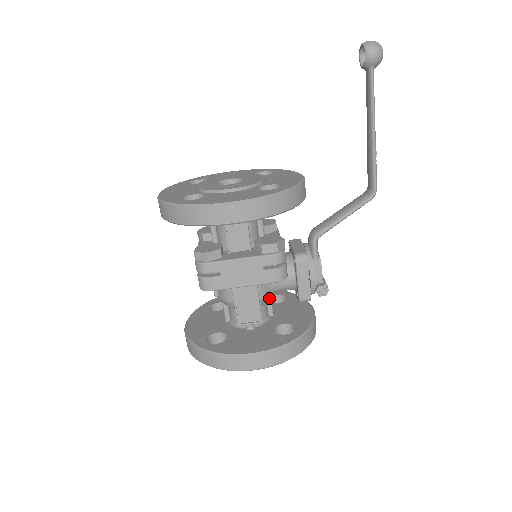
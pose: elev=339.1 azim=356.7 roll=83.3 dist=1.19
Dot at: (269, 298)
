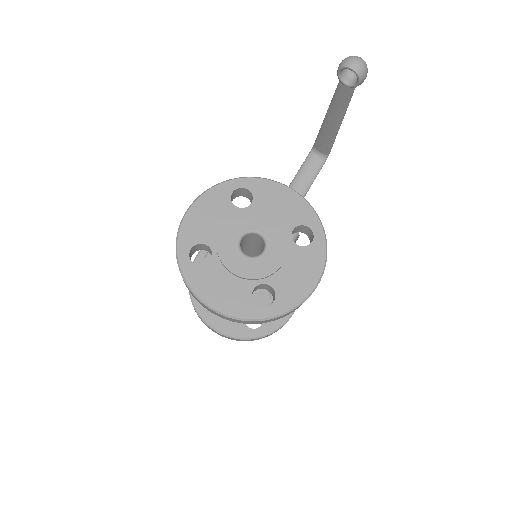
Dot at: occluded
